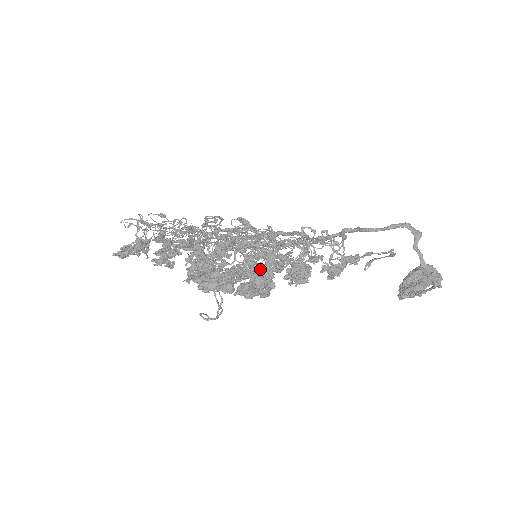
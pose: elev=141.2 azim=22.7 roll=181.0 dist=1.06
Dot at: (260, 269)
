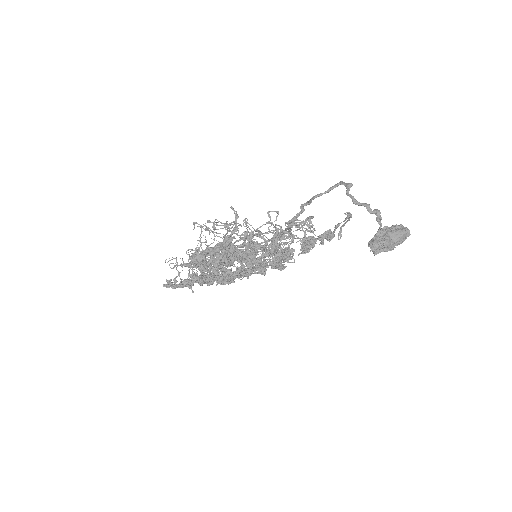
Dot at: occluded
